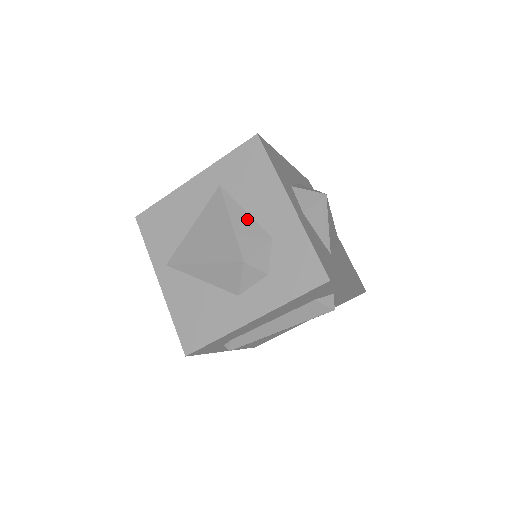
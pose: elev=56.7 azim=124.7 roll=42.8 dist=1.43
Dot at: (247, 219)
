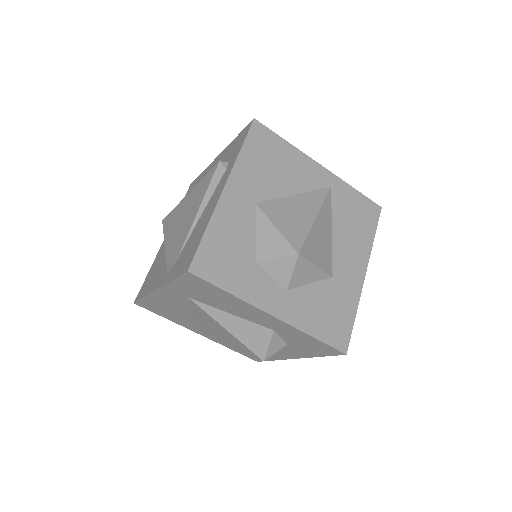
Dot at: (239, 322)
